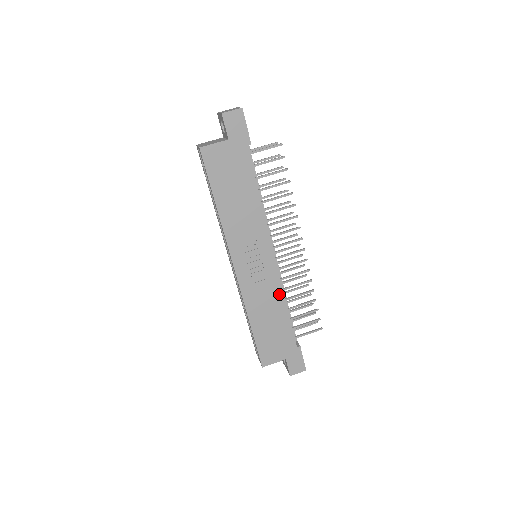
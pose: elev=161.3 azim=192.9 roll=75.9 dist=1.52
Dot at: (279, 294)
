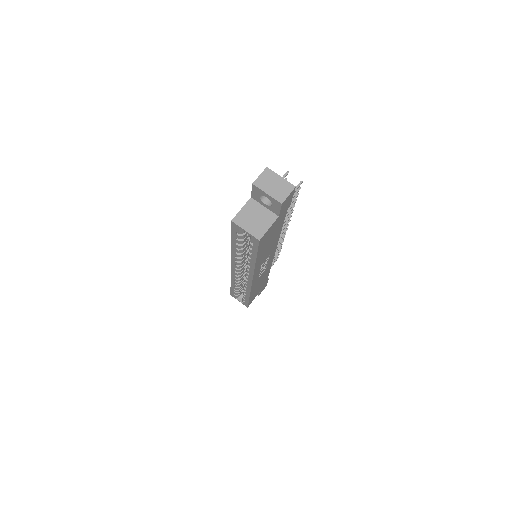
Dot at: (269, 268)
